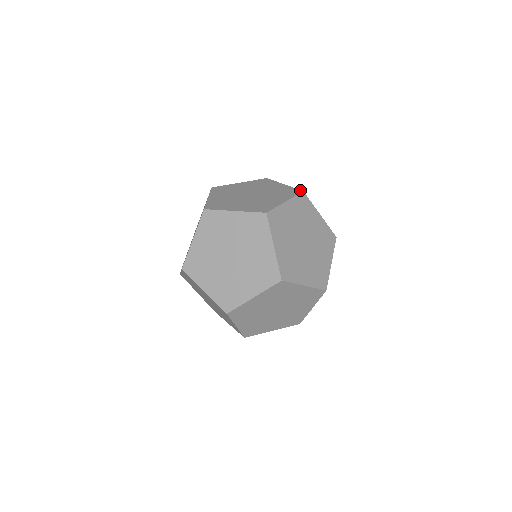
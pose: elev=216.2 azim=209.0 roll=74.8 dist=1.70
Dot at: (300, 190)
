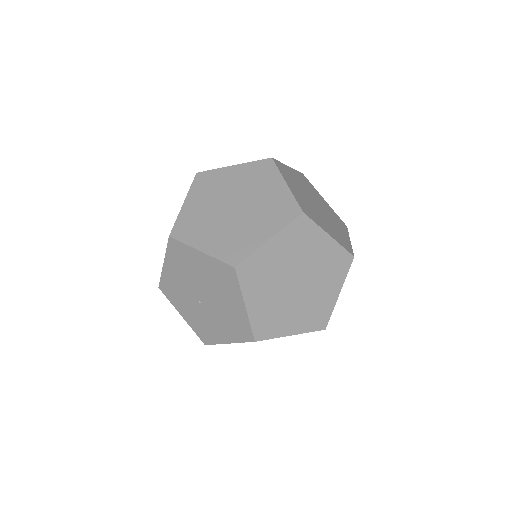
Dot at: (344, 223)
